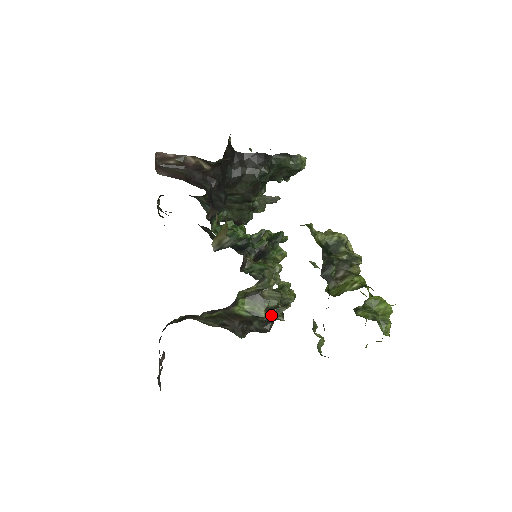
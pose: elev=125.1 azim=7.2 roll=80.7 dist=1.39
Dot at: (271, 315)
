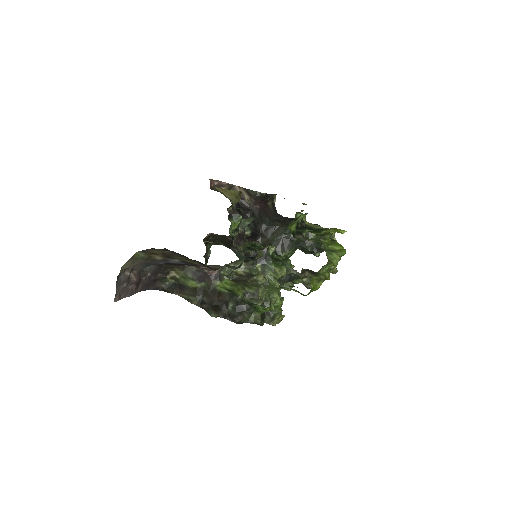
Dot at: occluded
